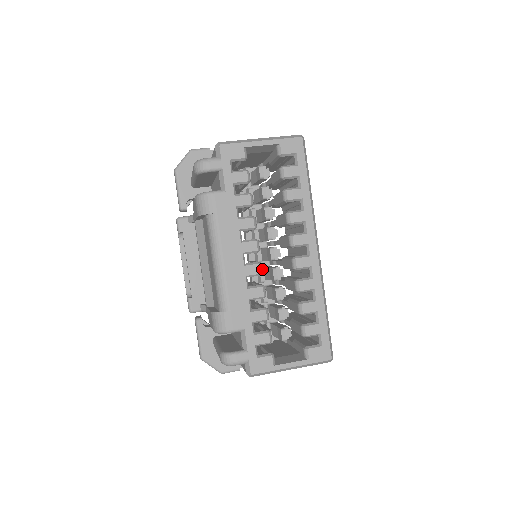
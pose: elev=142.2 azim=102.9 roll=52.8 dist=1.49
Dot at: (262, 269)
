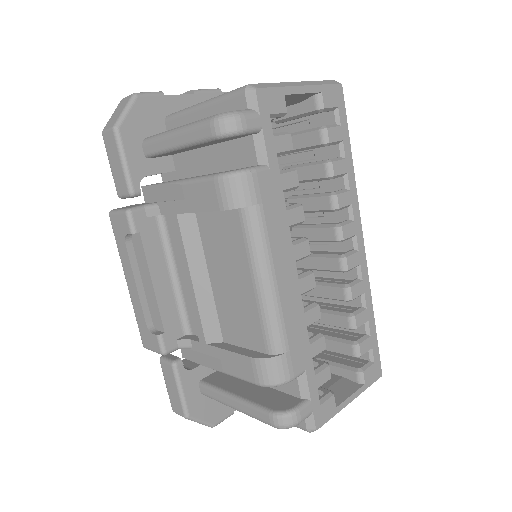
Dot at: (314, 279)
